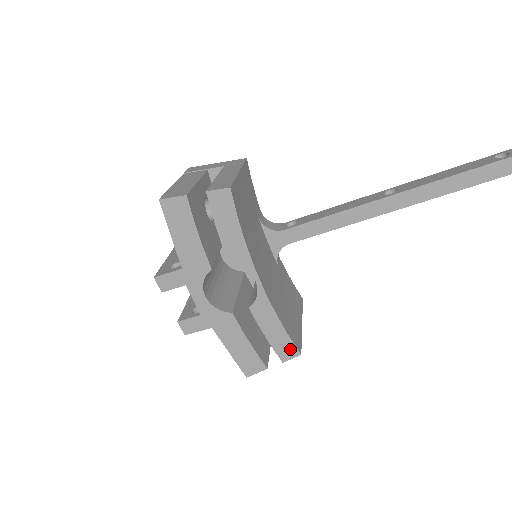
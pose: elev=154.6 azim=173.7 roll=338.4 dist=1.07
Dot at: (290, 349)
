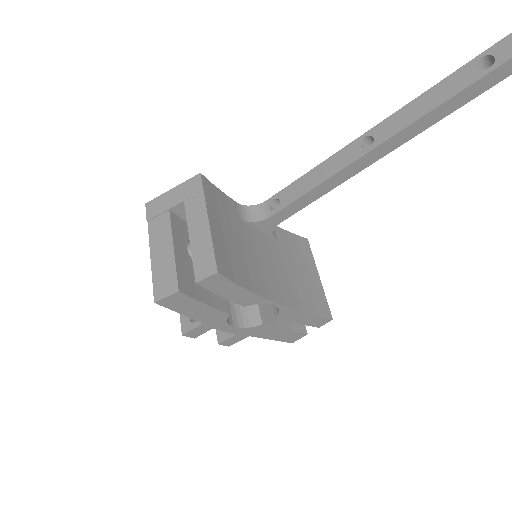
Dot at: (322, 321)
